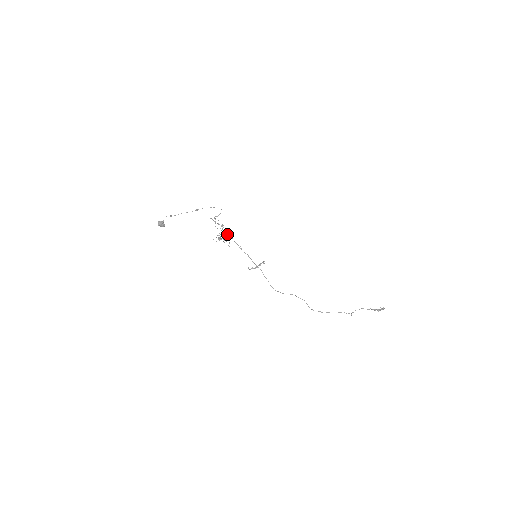
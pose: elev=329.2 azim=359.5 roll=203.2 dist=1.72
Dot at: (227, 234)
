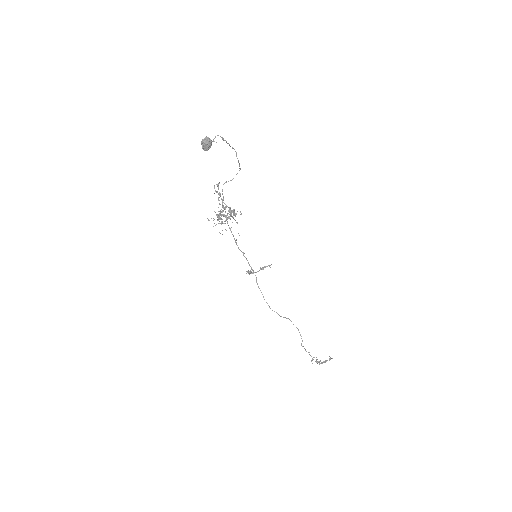
Dot at: occluded
